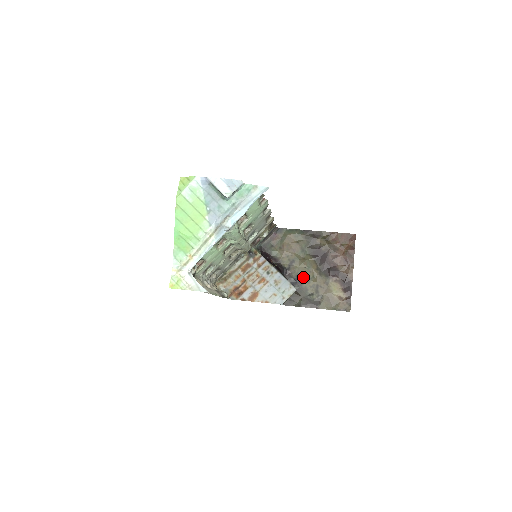
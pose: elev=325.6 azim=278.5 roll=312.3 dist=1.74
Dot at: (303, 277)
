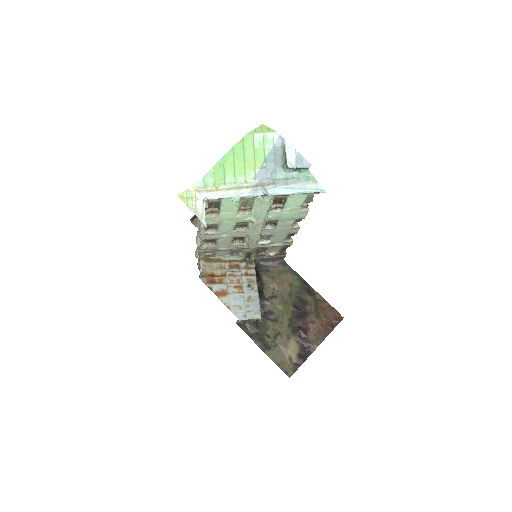
Dot at: (273, 316)
